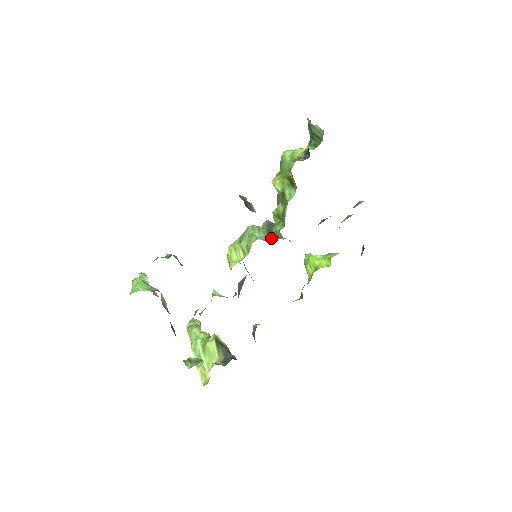
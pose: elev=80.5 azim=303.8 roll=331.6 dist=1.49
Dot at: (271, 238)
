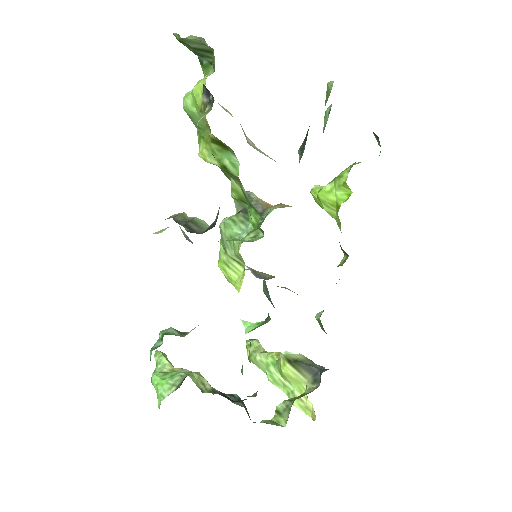
Dot at: occluded
